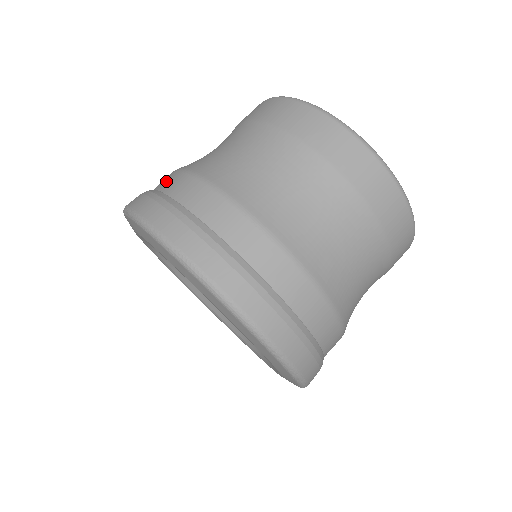
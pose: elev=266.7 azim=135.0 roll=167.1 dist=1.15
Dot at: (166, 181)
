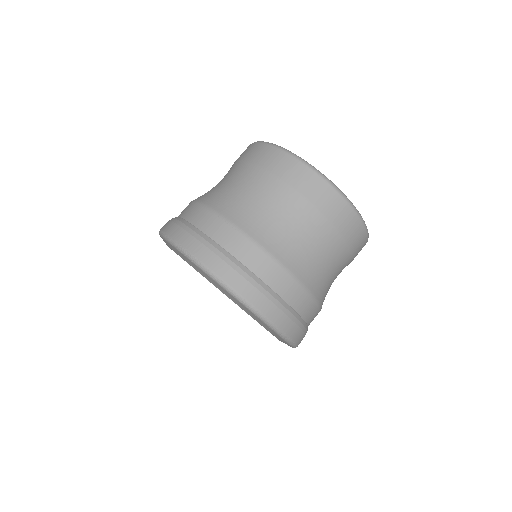
Dot at: occluded
